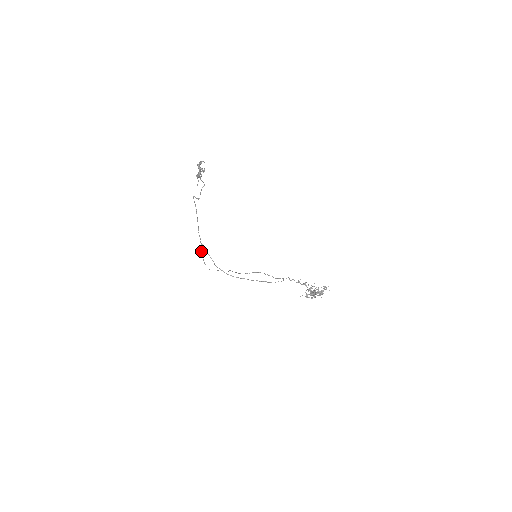
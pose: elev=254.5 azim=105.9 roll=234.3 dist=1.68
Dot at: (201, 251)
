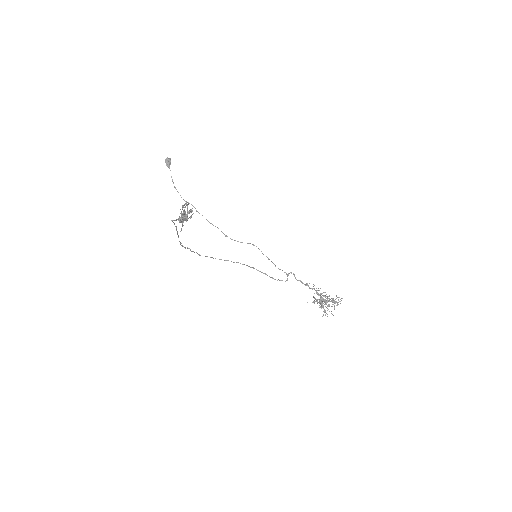
Dot at: (167, 163)
